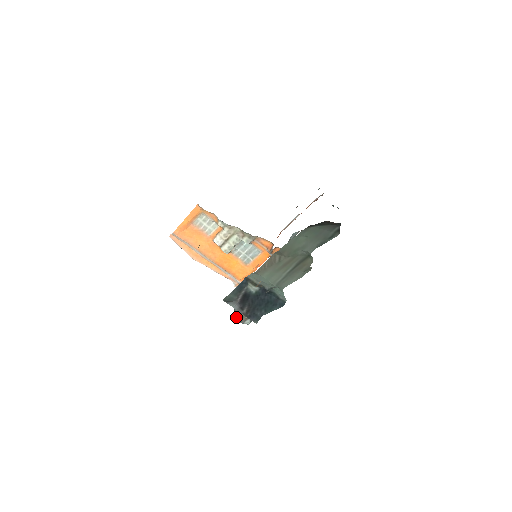
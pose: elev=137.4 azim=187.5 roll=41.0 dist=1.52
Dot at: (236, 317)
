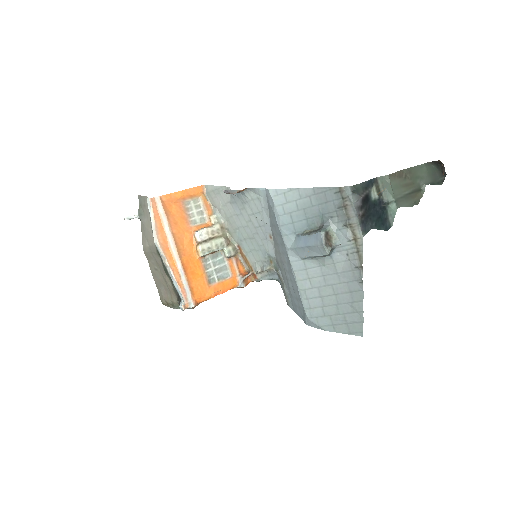
Dot at: (322, 237)
